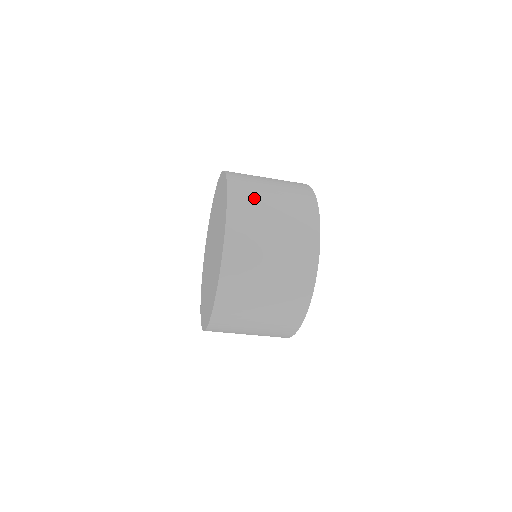
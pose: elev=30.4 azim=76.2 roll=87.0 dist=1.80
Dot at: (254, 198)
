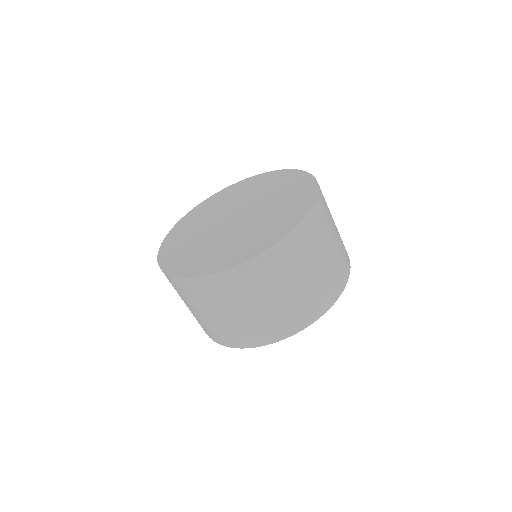
Dot at: occluded
